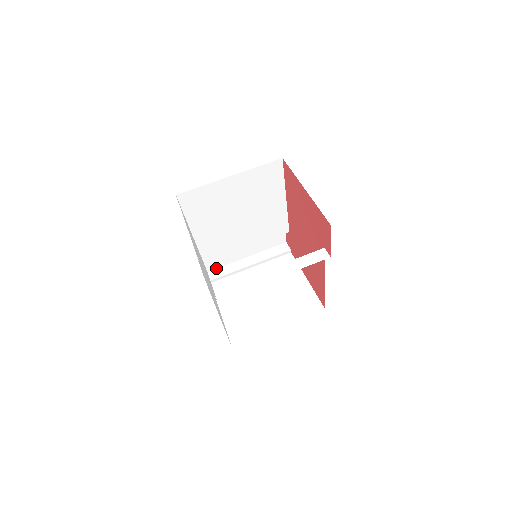
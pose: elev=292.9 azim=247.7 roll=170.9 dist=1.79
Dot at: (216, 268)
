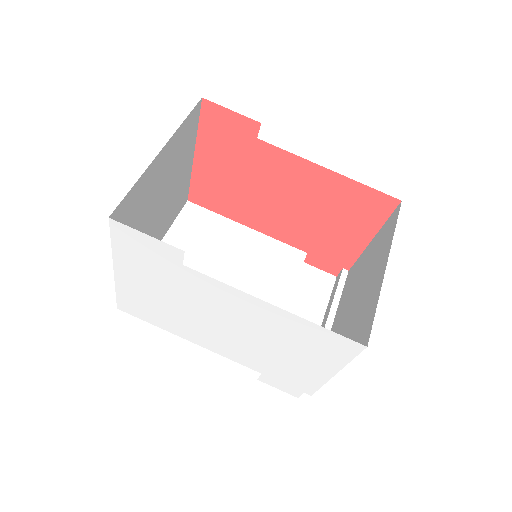
Dot at: occluded
